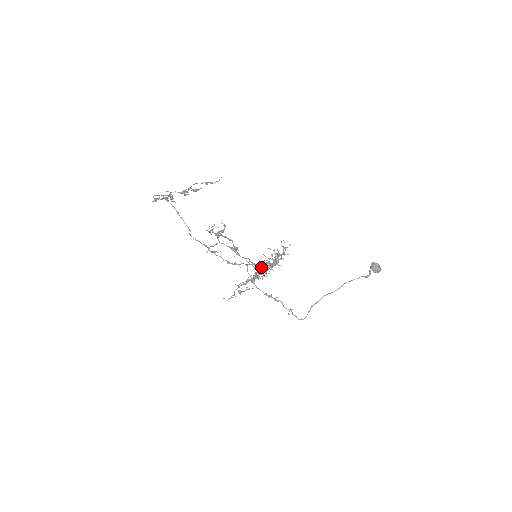
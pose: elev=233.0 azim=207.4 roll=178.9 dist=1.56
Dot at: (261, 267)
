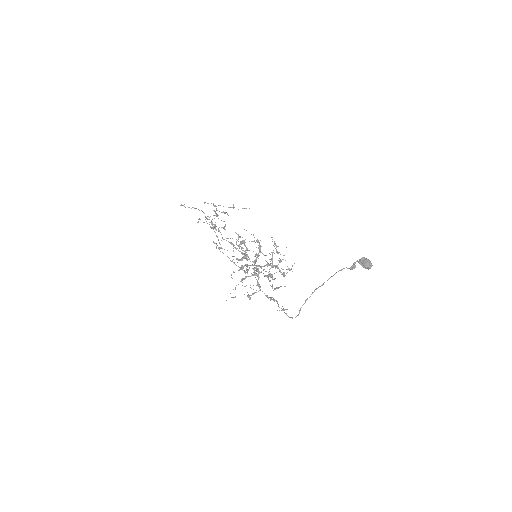
Dot at: (243, 250)
